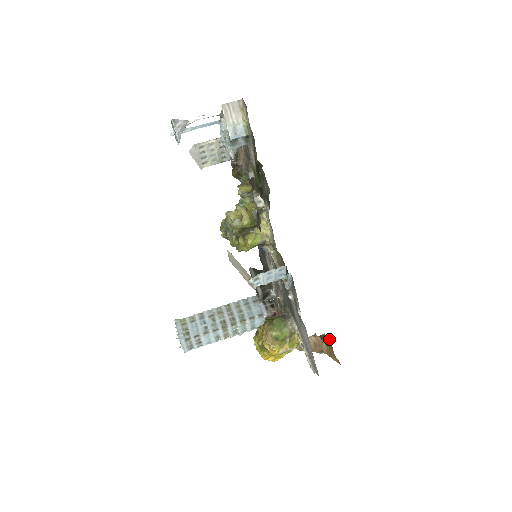
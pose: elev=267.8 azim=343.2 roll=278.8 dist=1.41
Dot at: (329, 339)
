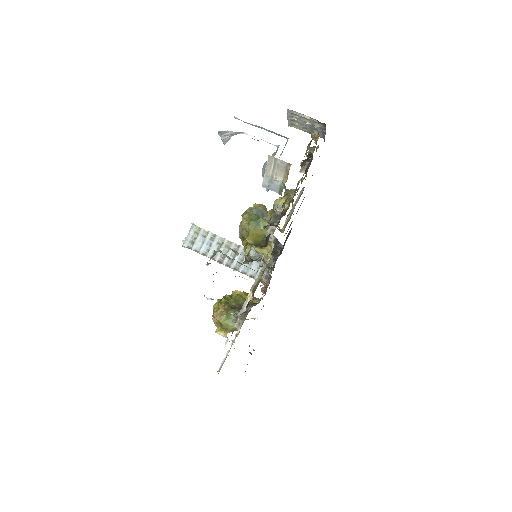
Dot at: occluded
